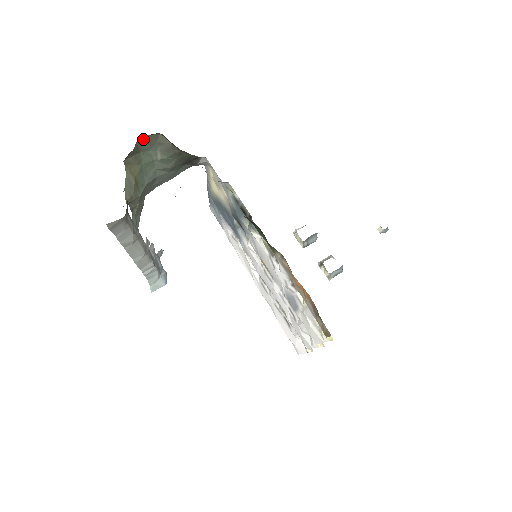
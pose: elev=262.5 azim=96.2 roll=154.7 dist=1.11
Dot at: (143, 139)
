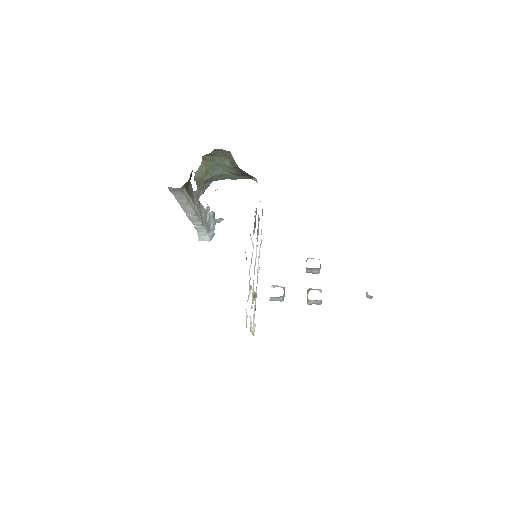
Dot at: (219, 150)
